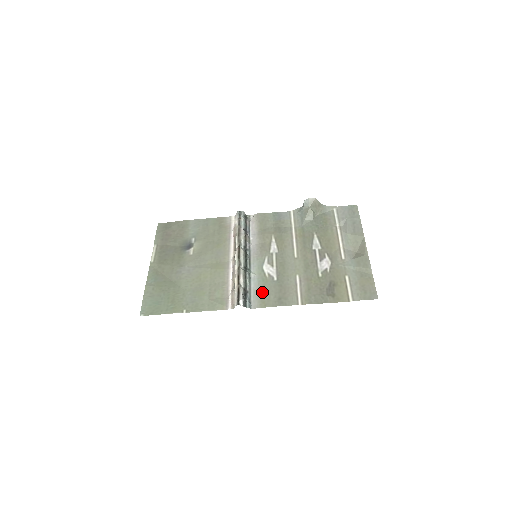
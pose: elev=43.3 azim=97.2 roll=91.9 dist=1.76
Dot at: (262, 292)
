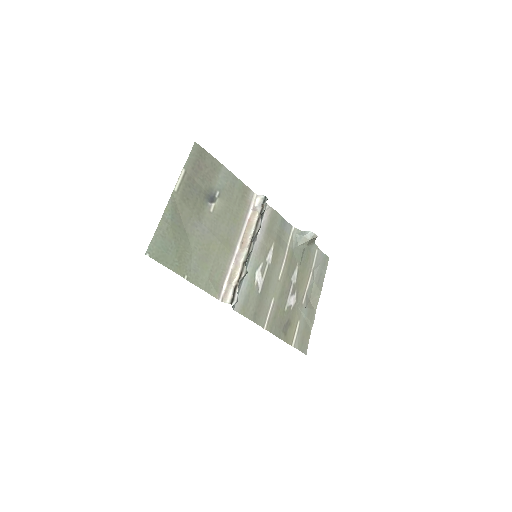
Dot at: (247, 298)
